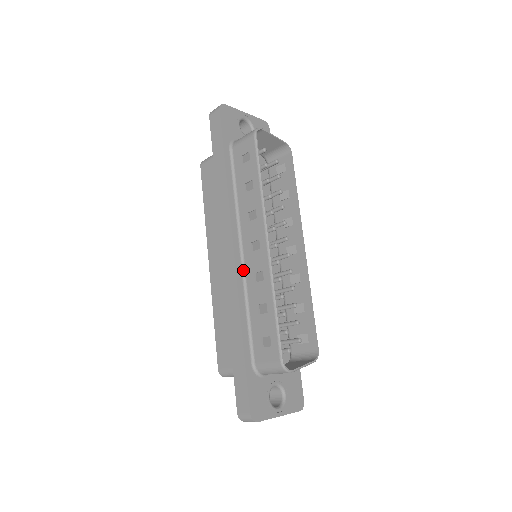
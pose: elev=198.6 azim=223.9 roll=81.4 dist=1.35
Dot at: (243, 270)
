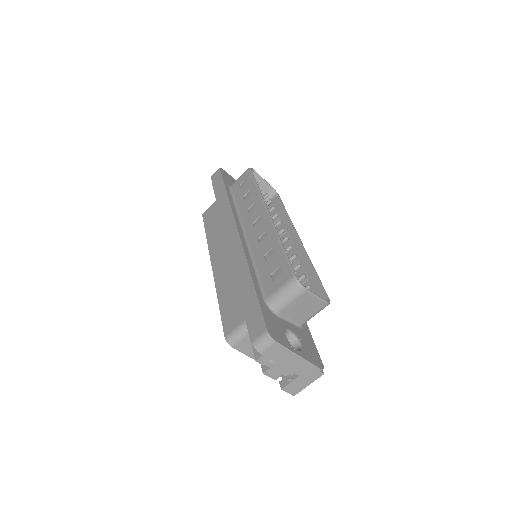
Dot at: (247, 243)
